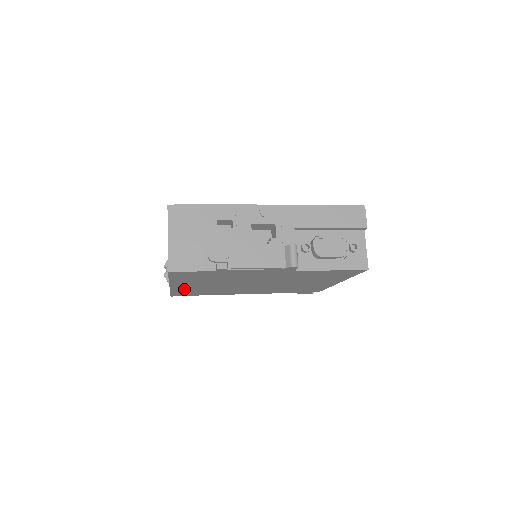
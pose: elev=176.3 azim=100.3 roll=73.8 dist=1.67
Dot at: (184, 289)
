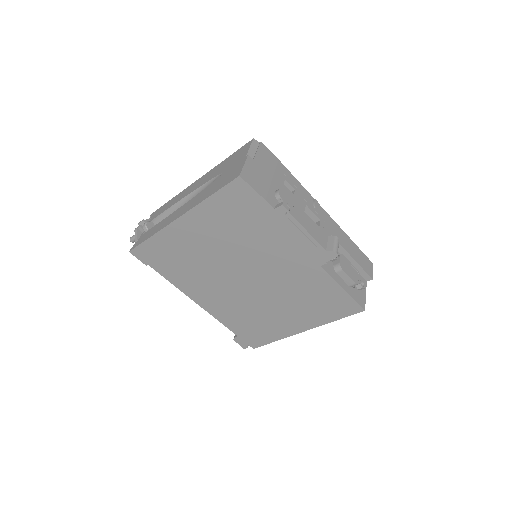
Dot at: (174, 239)
